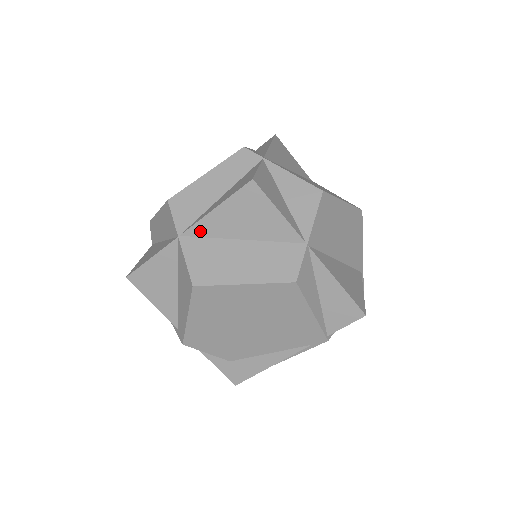
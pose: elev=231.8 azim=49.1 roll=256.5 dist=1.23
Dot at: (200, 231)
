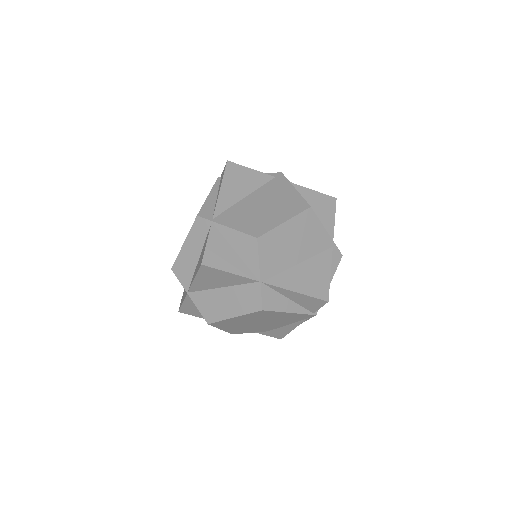
Dot at: (196, 289)
